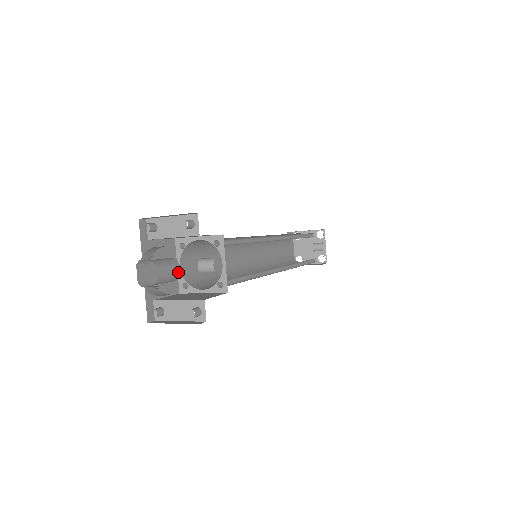
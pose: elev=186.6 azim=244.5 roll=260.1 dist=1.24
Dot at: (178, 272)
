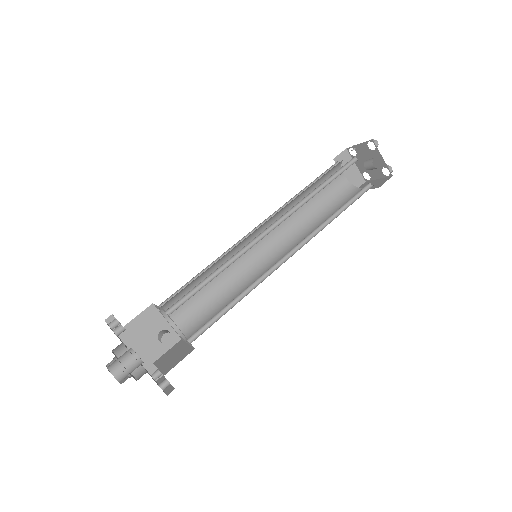
Dot at: (138, 361)
